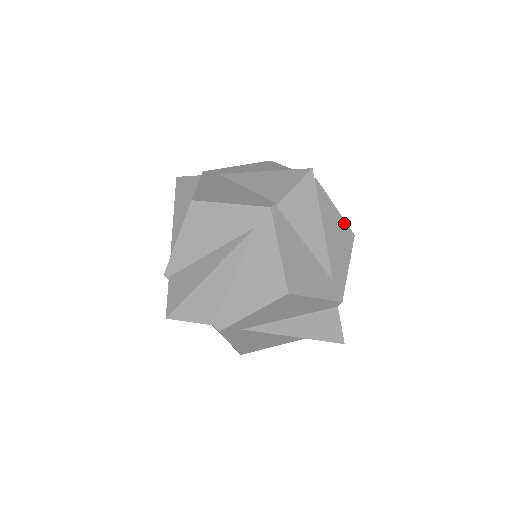
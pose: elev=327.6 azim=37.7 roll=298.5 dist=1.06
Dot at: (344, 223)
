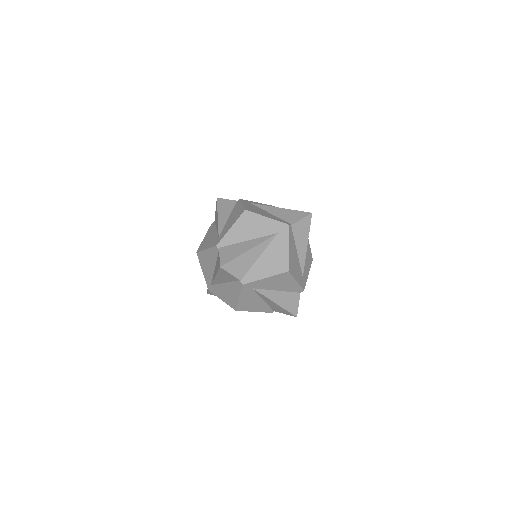
Dot at: (310, 250)
